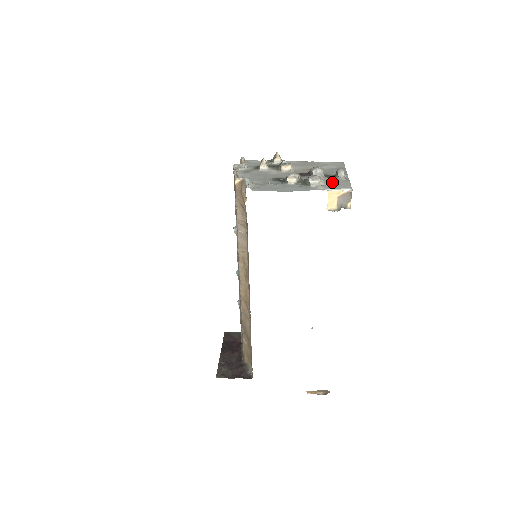
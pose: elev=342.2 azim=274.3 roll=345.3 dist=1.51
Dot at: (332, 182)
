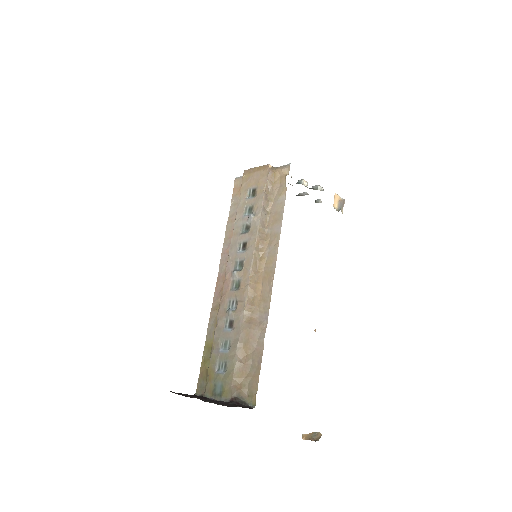
Dot at: occluded
